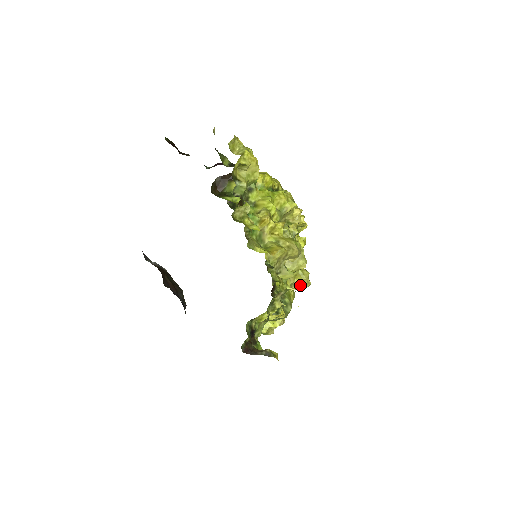
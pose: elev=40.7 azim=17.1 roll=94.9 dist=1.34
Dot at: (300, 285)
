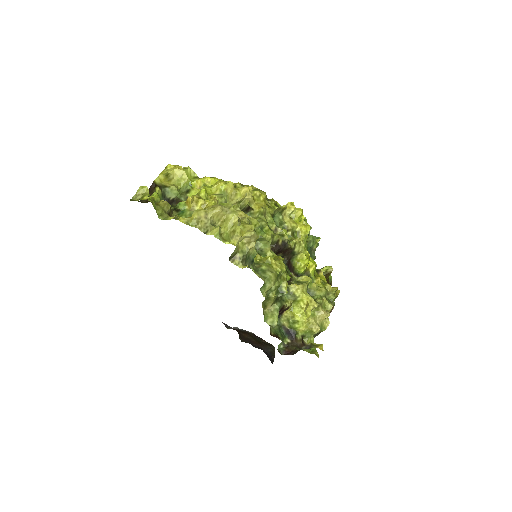
Dot at: (250, 240)
